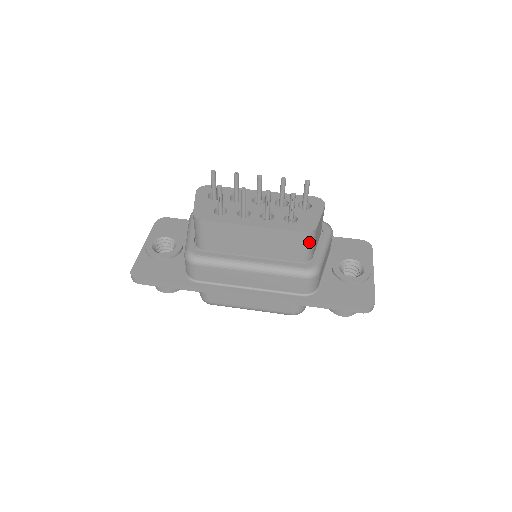
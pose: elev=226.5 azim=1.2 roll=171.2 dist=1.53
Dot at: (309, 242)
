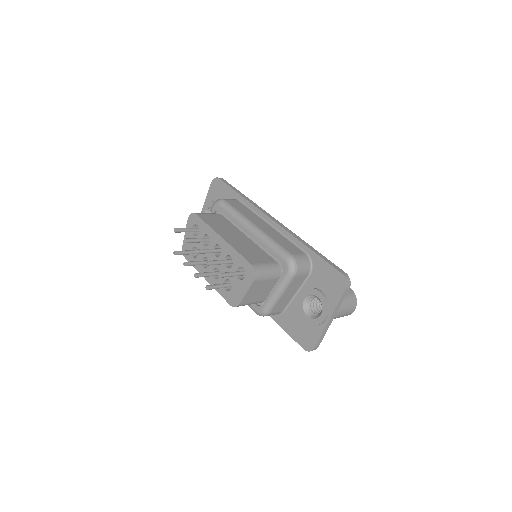
Dot at: (243, 305)
